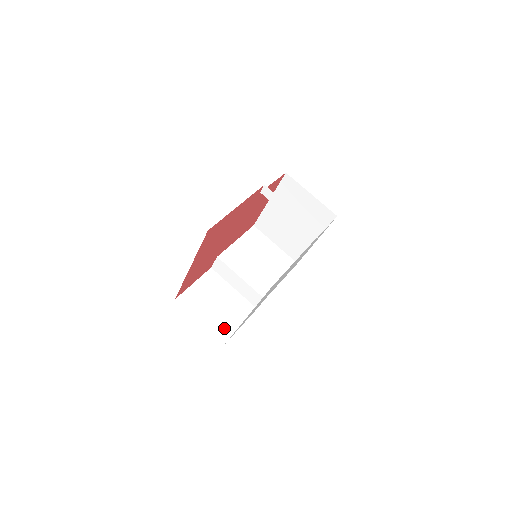
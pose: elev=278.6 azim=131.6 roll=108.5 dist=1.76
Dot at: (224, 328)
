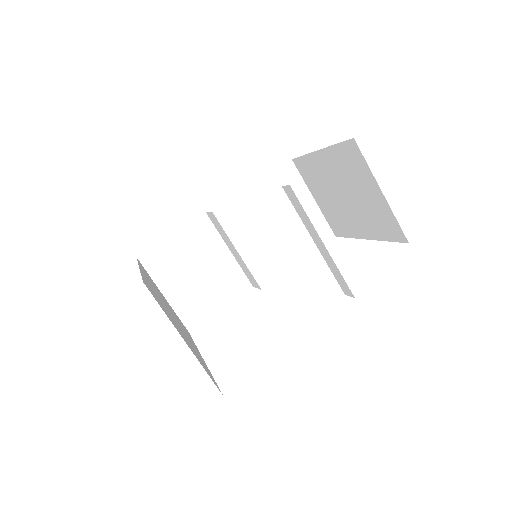
Dot at: (196, 309)
